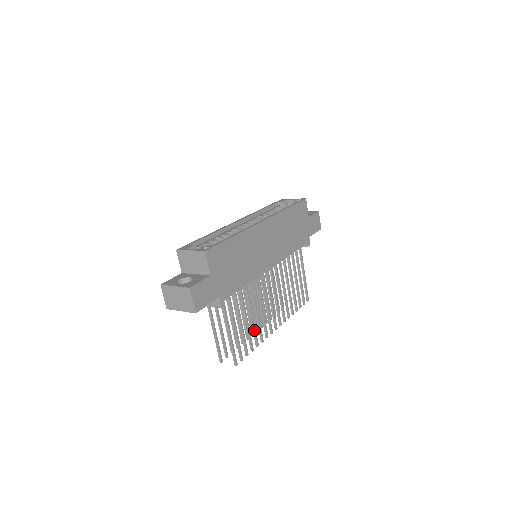
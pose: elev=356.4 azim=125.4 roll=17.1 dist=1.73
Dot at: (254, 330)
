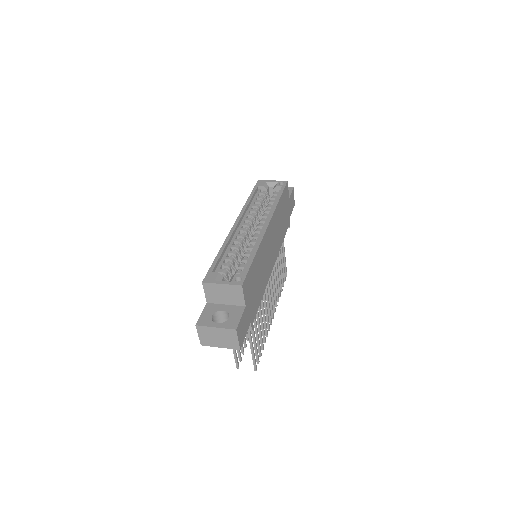
Dot at: (263, 330)
